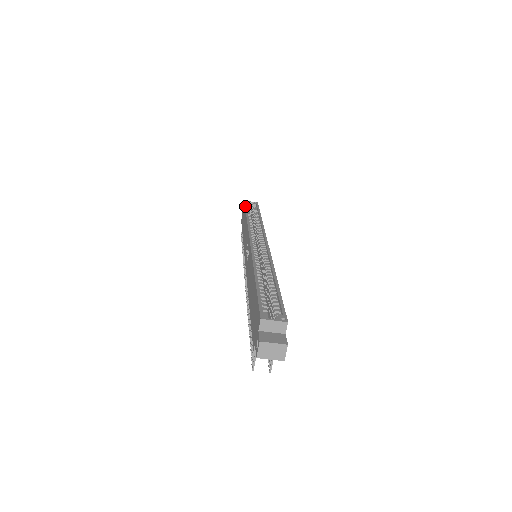
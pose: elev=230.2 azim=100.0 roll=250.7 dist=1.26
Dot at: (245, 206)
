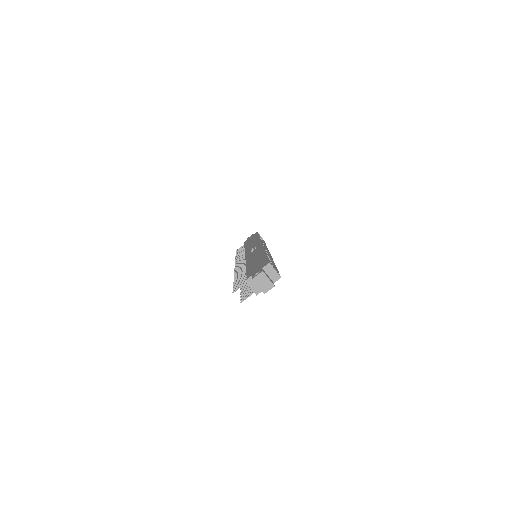
Dot at: occluded
